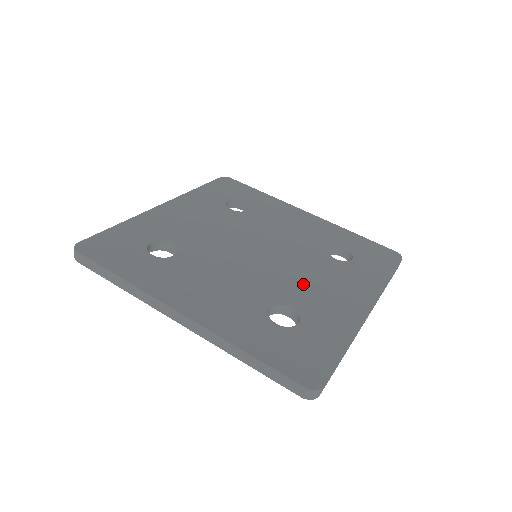
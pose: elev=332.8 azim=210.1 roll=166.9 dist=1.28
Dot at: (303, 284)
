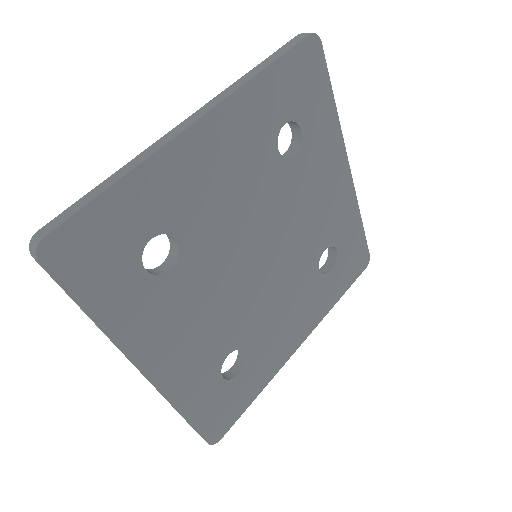
Dot at: (272, 316)
